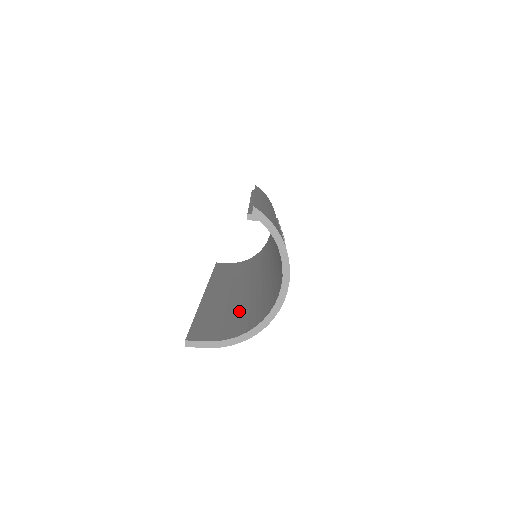
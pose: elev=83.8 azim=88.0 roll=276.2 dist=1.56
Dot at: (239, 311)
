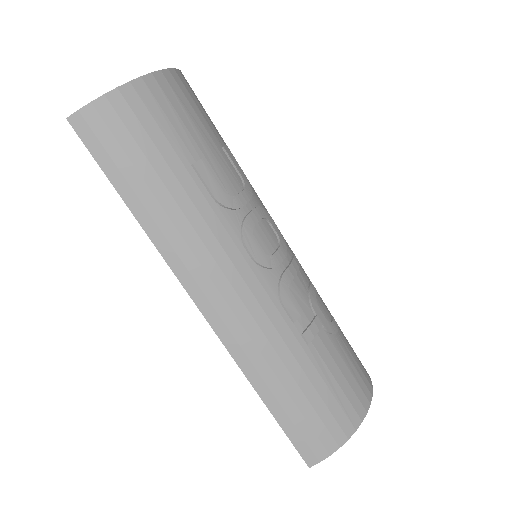
Dot at: occluded
